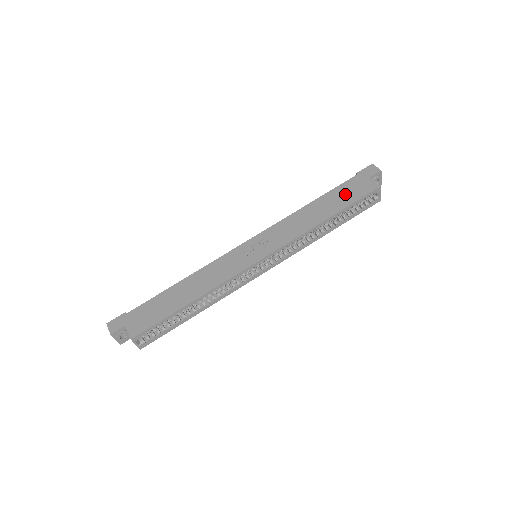
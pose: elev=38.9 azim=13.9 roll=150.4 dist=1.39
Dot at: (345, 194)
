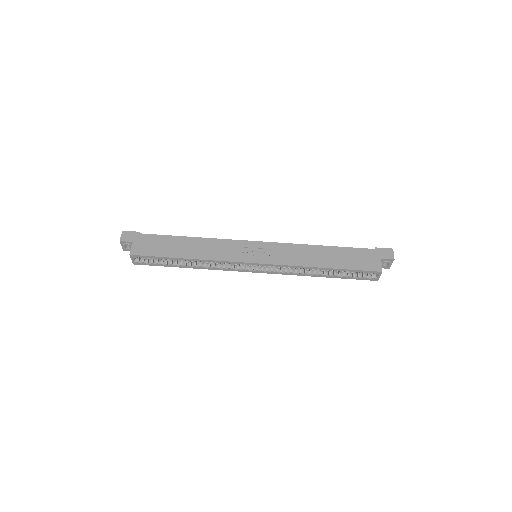
Dot at: (352, 258)
